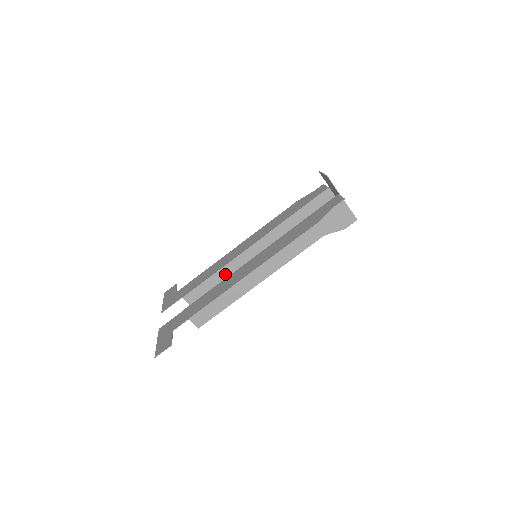
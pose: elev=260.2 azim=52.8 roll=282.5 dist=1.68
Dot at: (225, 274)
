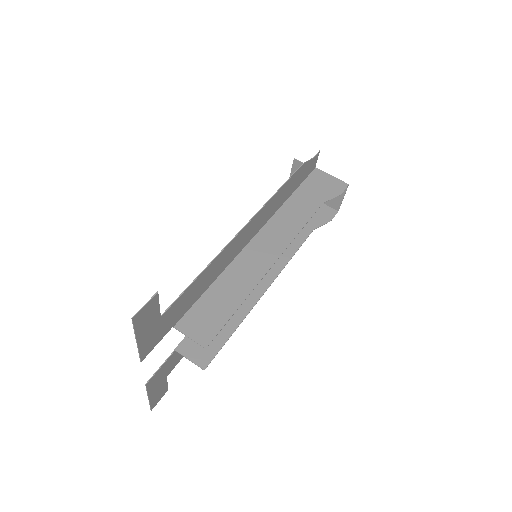
Dot at: occluded
